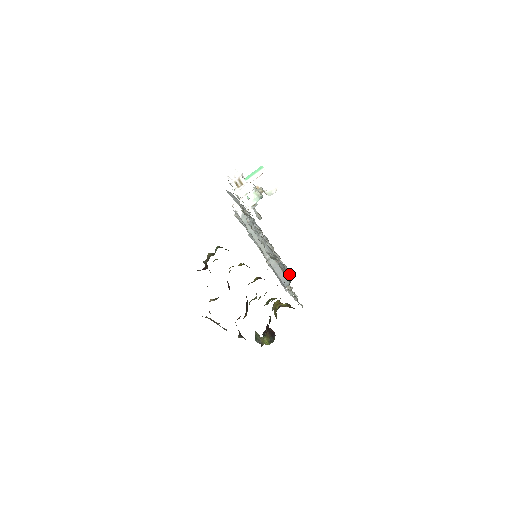
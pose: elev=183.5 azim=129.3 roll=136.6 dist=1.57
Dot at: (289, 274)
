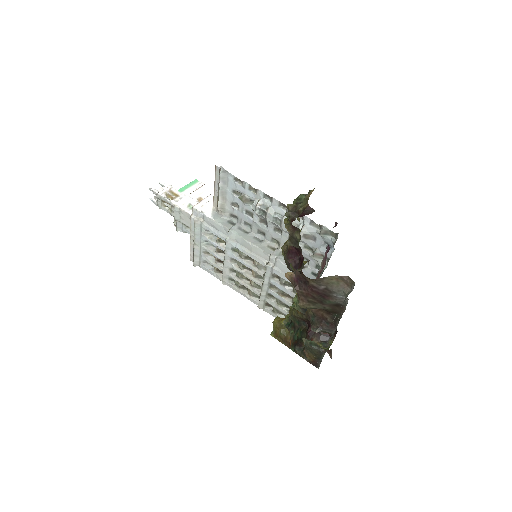
Dot at: occluded
